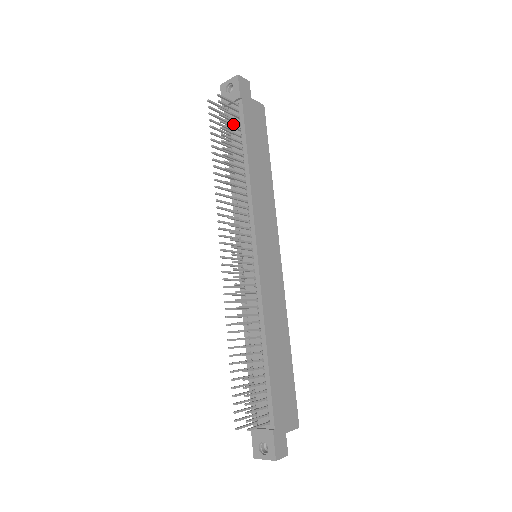
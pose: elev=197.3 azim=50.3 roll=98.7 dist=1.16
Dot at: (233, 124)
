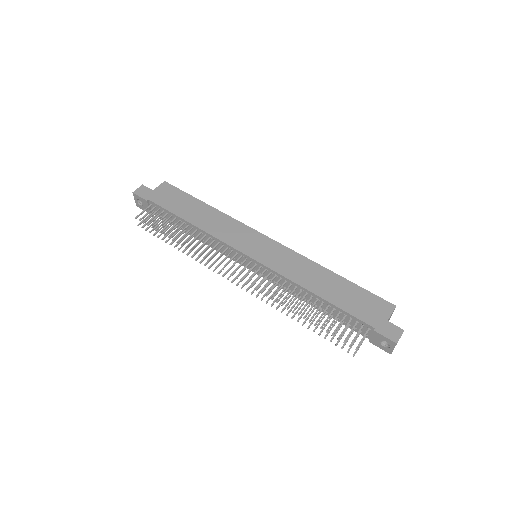
Dot at: (163, 215)
